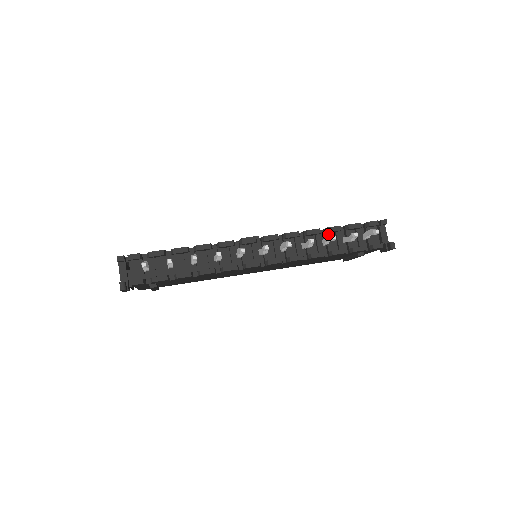
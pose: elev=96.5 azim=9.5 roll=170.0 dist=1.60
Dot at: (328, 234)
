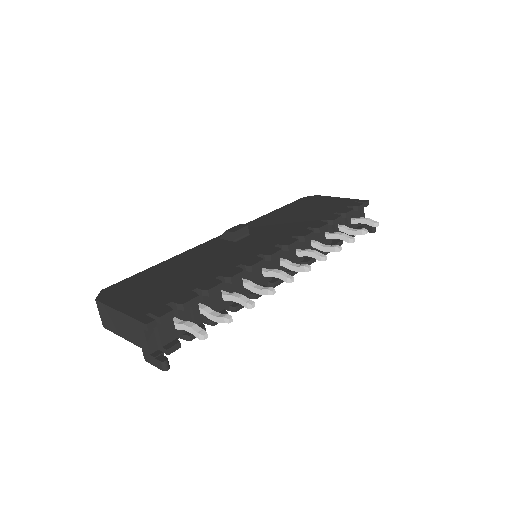
Dot at: (329, 225)
